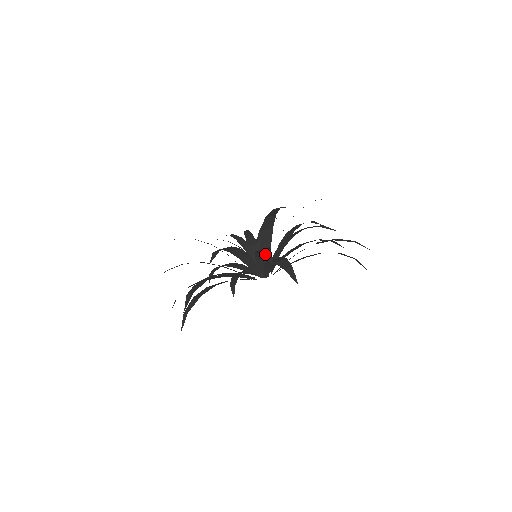
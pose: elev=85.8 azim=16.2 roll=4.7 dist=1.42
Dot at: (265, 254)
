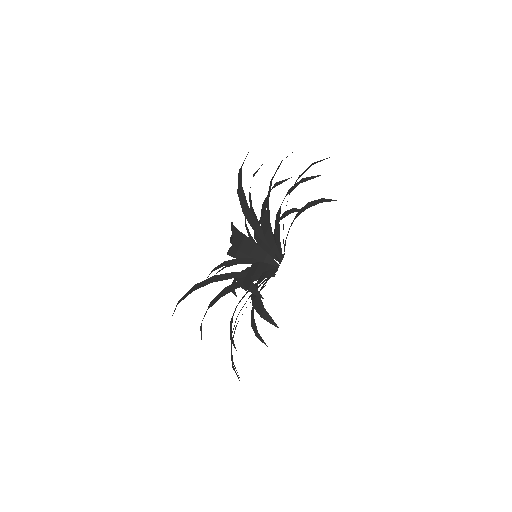
Dot at: (273, 187)
